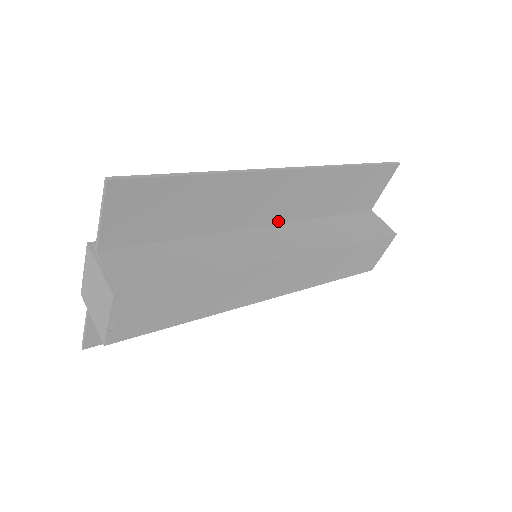
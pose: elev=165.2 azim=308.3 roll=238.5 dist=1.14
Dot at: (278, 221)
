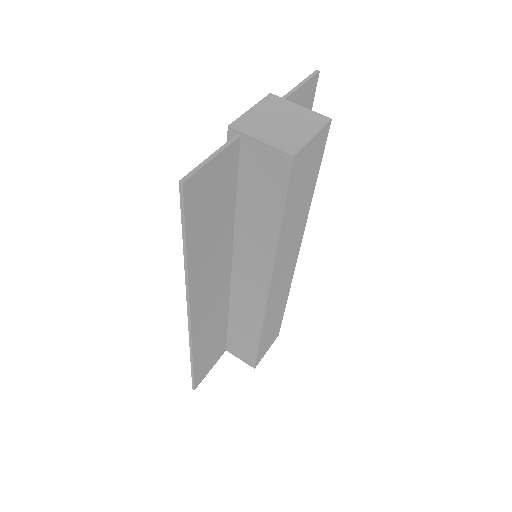
Dot at: occluded
